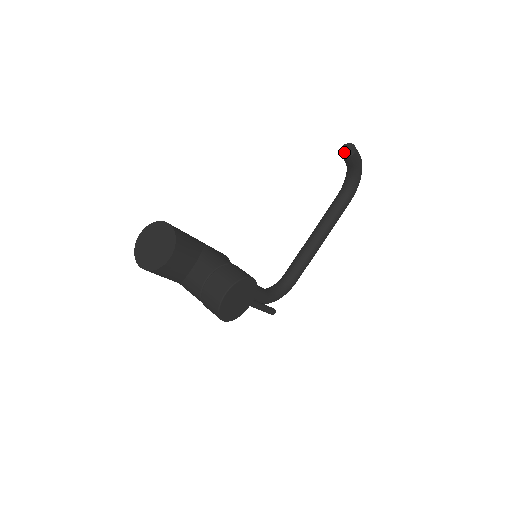
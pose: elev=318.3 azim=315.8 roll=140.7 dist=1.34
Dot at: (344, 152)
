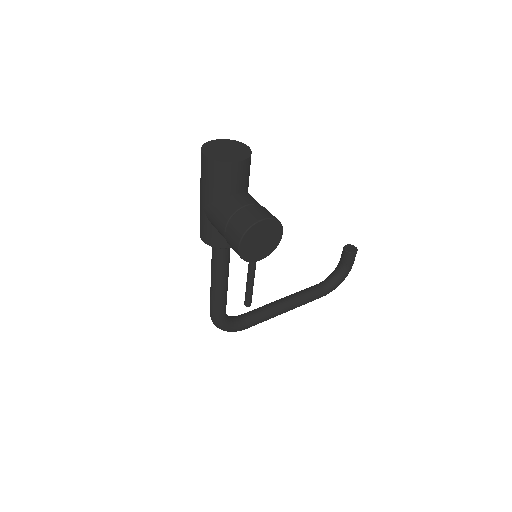
Dot at: (347, 248)
